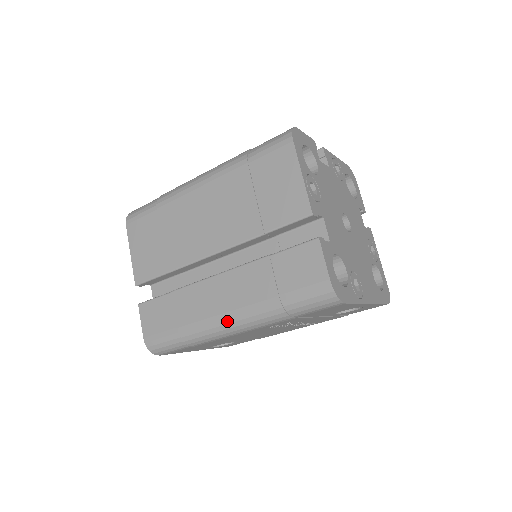
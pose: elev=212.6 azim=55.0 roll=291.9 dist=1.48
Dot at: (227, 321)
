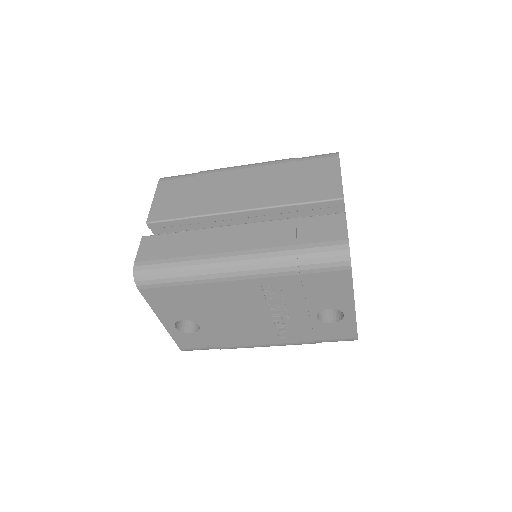
Dot at: (236, 258)
